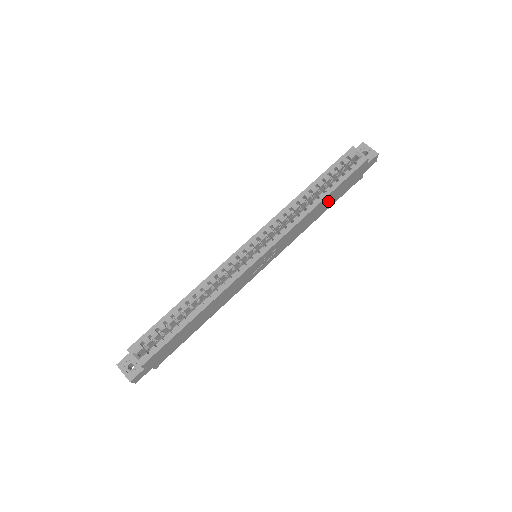
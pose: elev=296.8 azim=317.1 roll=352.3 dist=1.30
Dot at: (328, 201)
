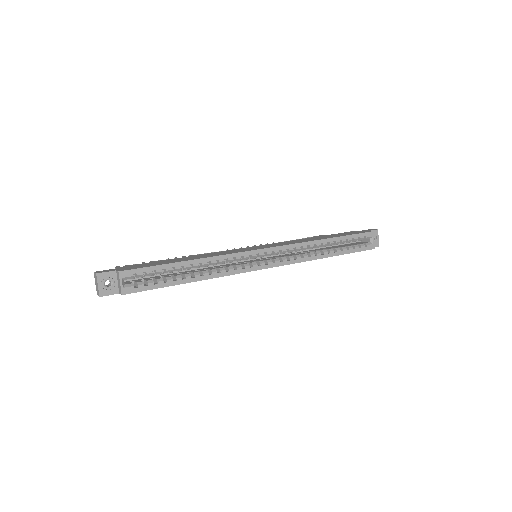
Dot at: occluded
